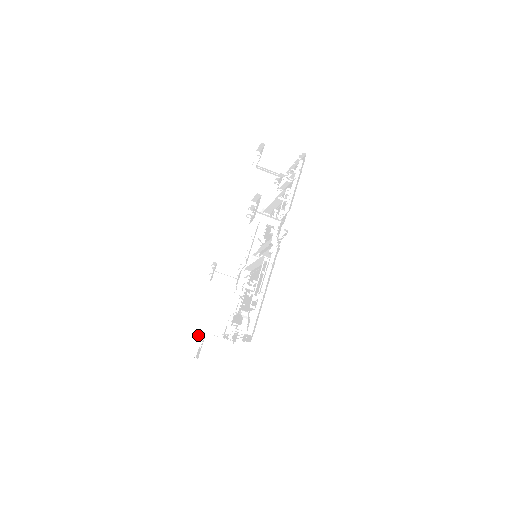
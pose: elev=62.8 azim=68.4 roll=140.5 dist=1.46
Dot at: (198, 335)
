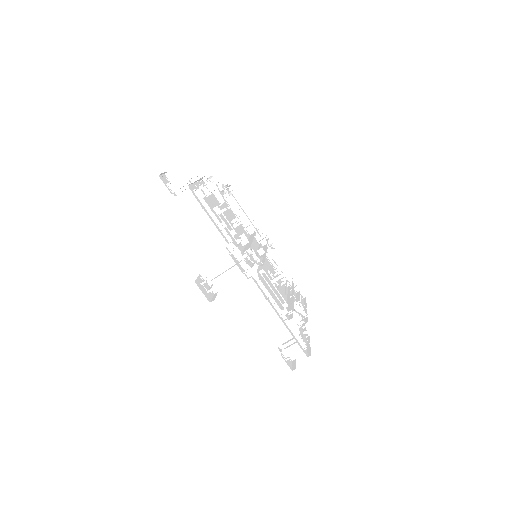
Dot at: occluded
